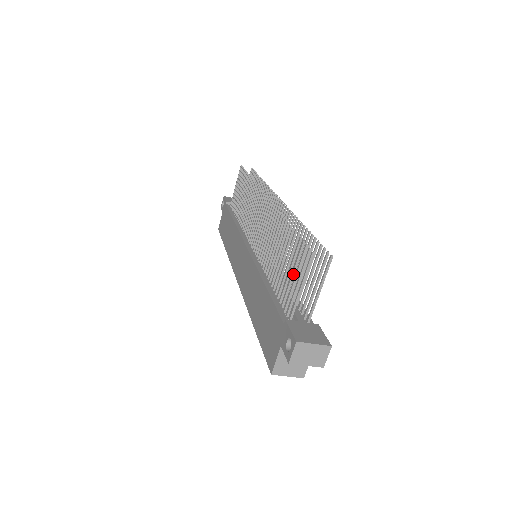
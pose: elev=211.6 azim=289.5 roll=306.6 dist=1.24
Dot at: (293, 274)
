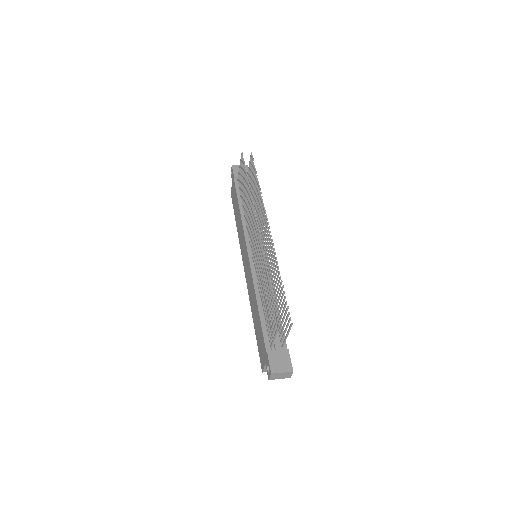
Dot at: (271, 320)
